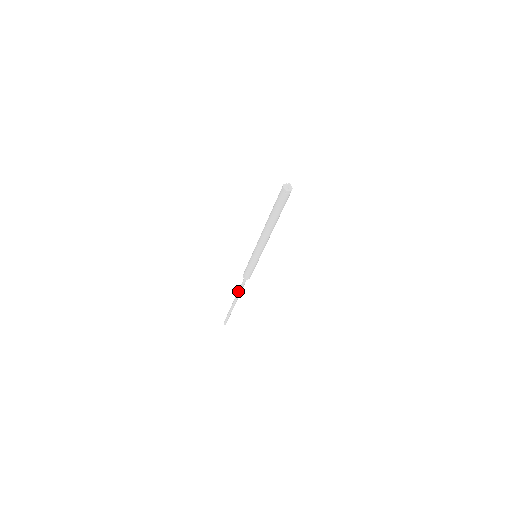
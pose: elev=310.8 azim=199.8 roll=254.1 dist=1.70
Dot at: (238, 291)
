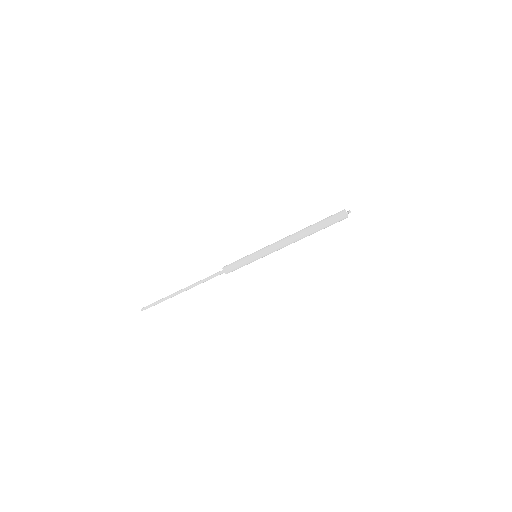
Dot at: occluded
